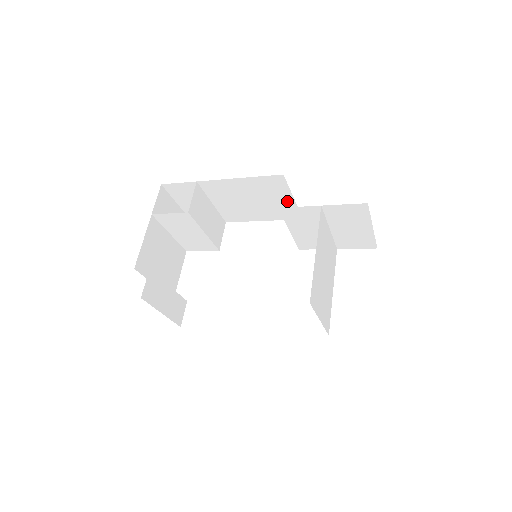
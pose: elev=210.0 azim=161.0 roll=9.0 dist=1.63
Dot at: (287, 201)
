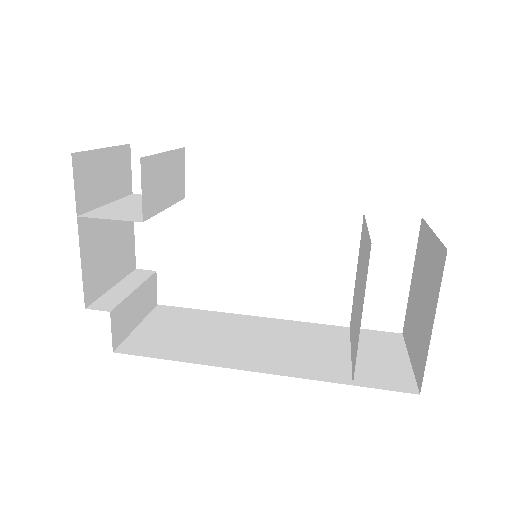
Dot at: occluded
